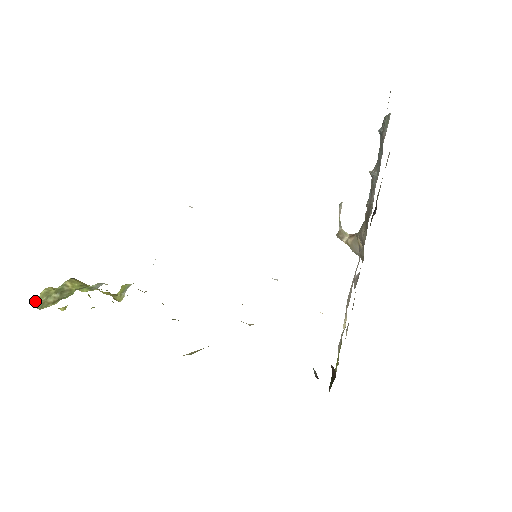
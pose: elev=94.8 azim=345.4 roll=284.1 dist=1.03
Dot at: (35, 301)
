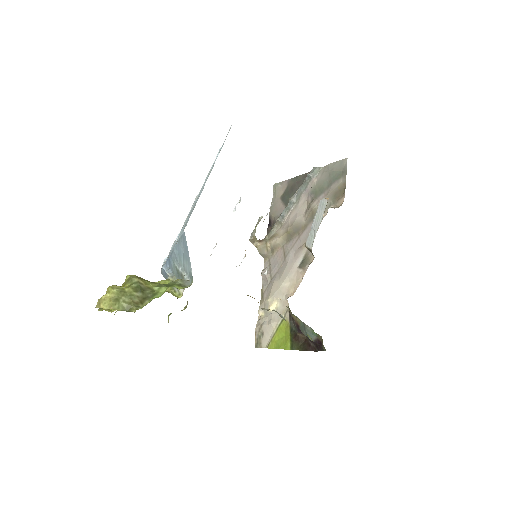
Dot at: (113, 302)
